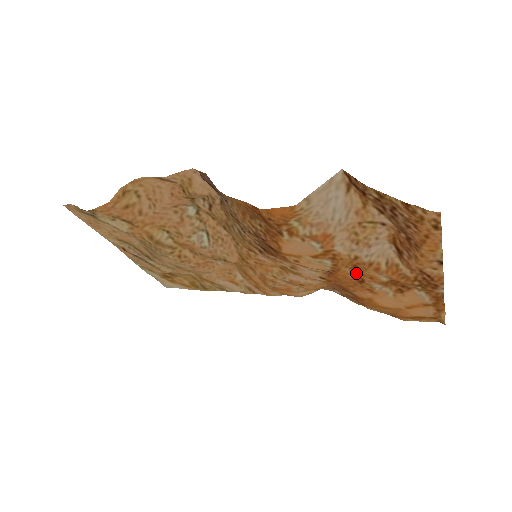
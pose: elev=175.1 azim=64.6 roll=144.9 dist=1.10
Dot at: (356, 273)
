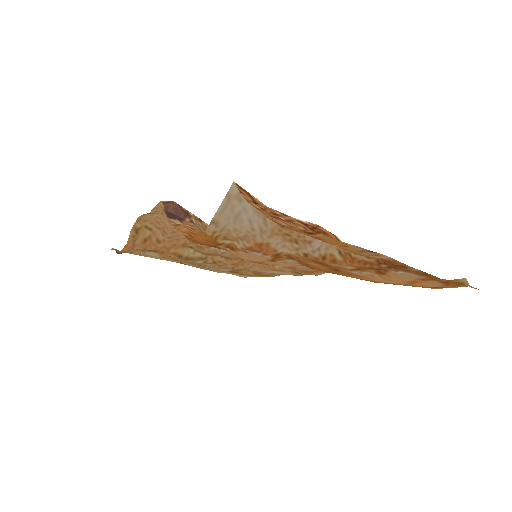
Dot at: (323, 265)
